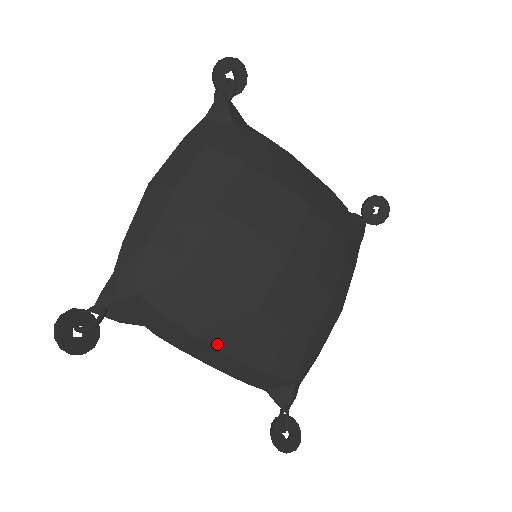
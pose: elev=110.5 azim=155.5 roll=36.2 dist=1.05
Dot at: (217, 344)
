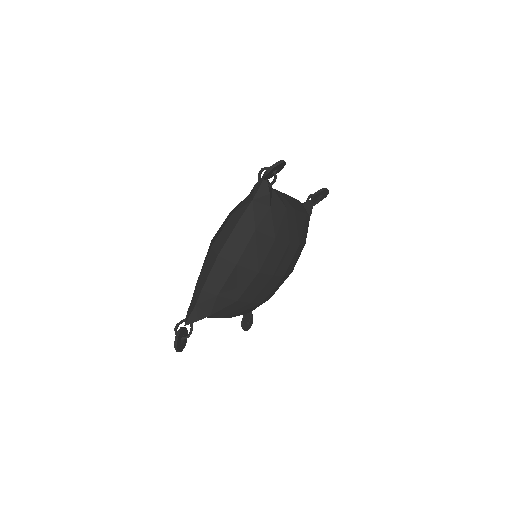
Dot at: occluded
